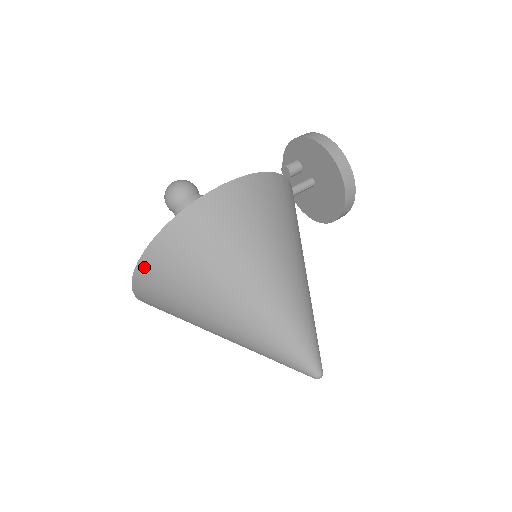
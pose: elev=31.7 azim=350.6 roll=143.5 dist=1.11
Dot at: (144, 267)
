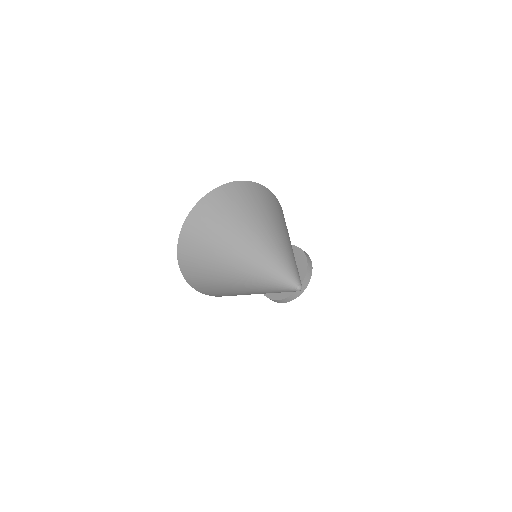
Dot at: (212, 195)
